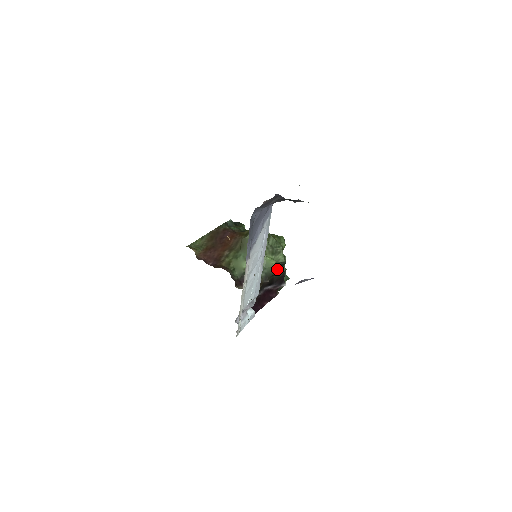
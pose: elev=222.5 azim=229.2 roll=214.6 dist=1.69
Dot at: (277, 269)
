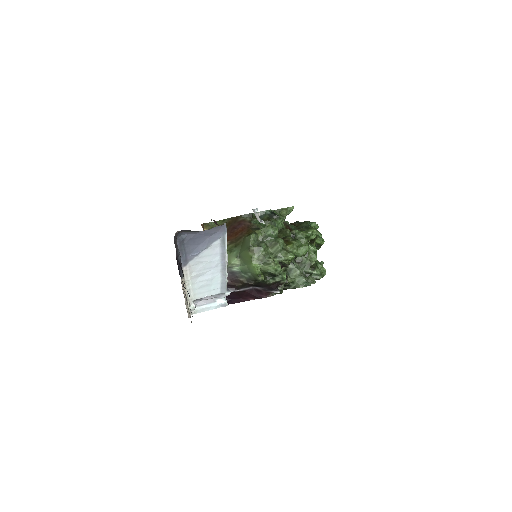
Dot at: (260, 277)
